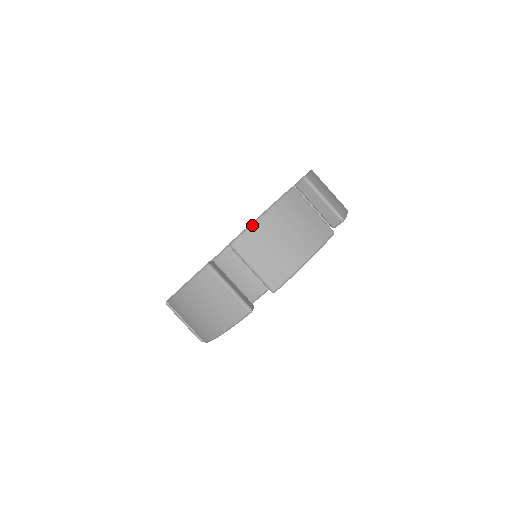
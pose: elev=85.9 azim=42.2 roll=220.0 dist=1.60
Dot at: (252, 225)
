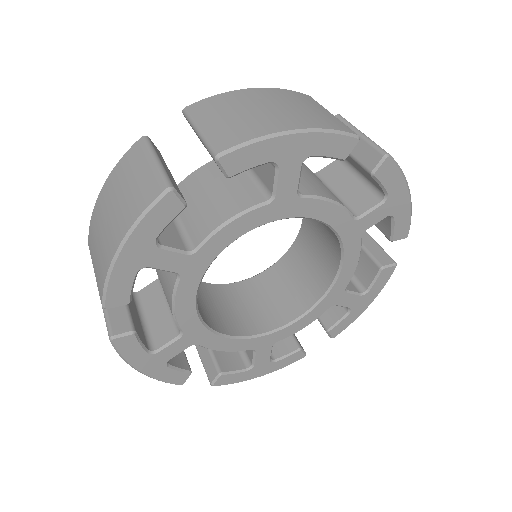
Dot at: occluded
